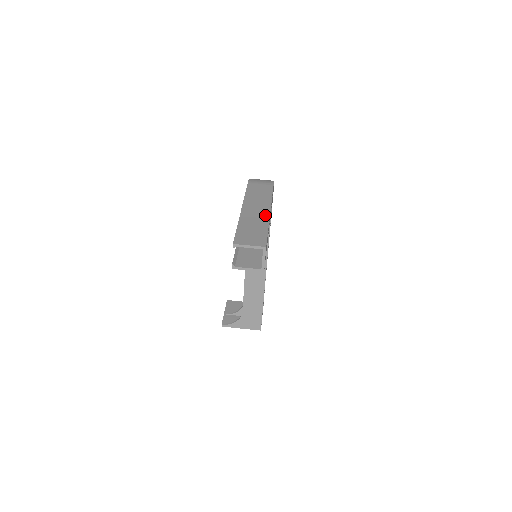
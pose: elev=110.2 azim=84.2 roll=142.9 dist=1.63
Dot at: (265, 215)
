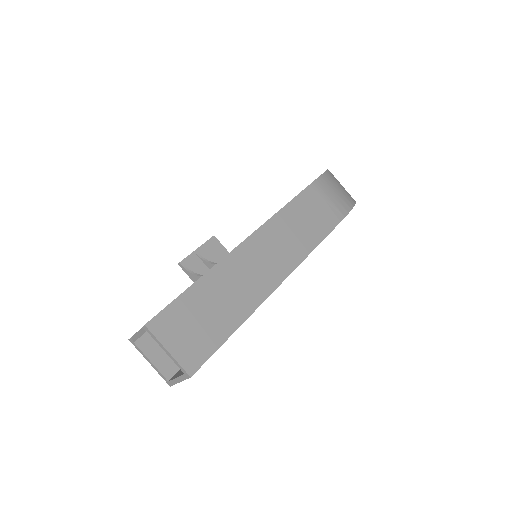
Dot at: (265, 287)
